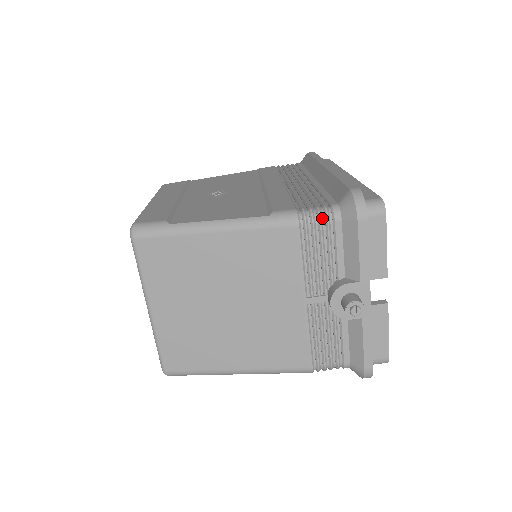
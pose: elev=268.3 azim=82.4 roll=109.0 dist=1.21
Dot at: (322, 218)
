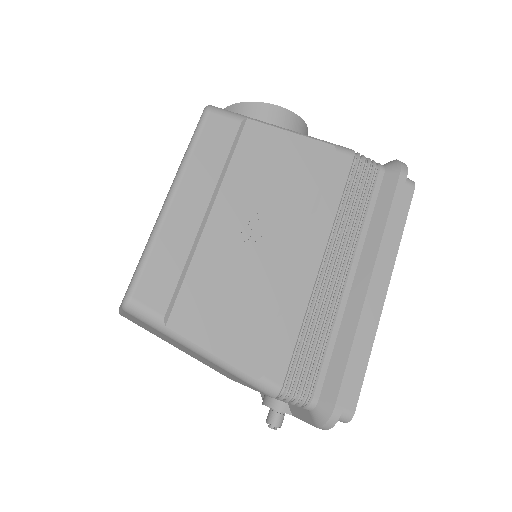
Dot at: (296, 403)
